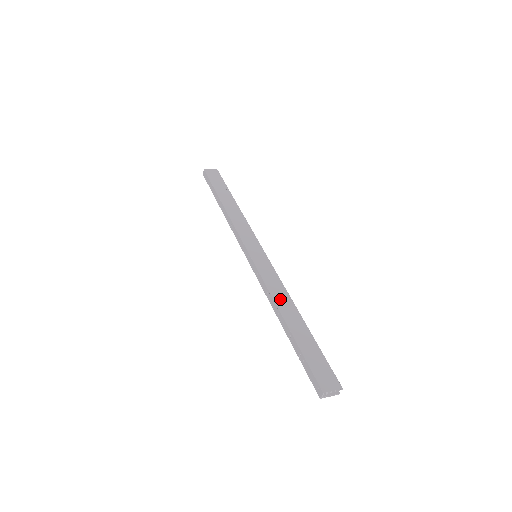
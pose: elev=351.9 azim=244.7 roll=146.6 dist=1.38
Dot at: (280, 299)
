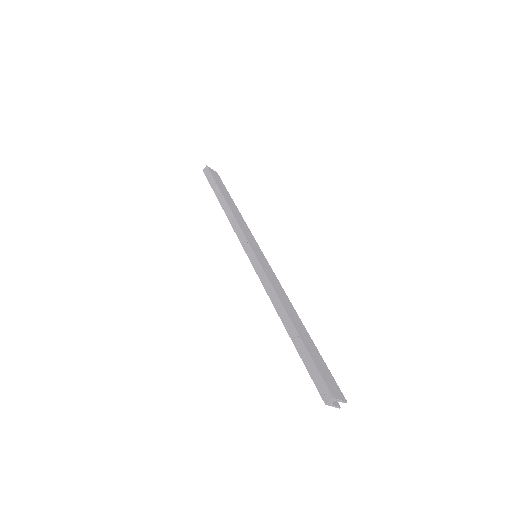
Dot at: (284, 300)
